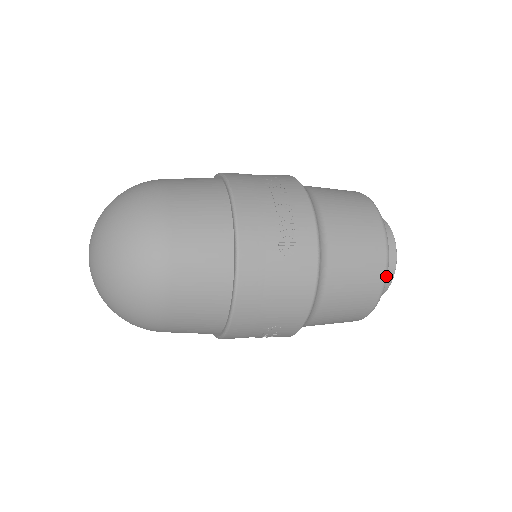
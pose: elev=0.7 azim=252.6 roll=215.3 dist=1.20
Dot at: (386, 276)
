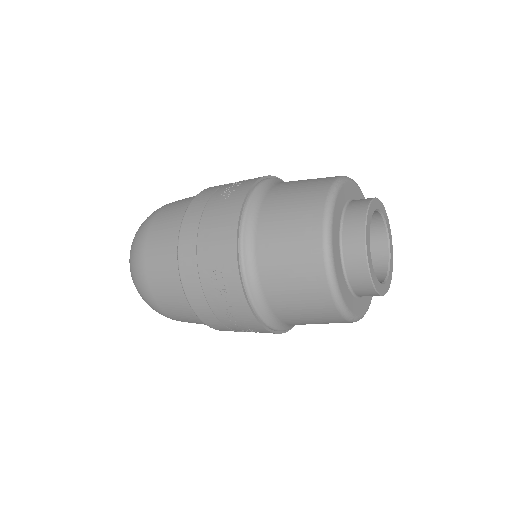
Dot at: (327, 211)
